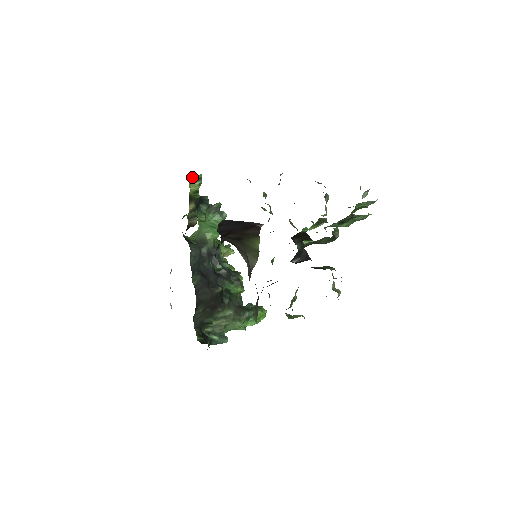
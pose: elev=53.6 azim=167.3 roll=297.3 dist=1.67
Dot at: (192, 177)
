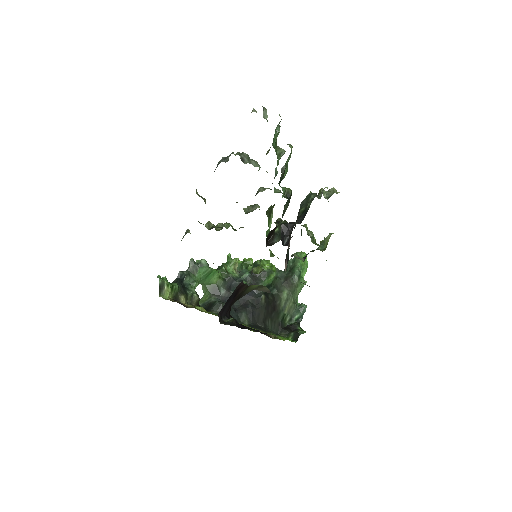
Dot at: occluded
